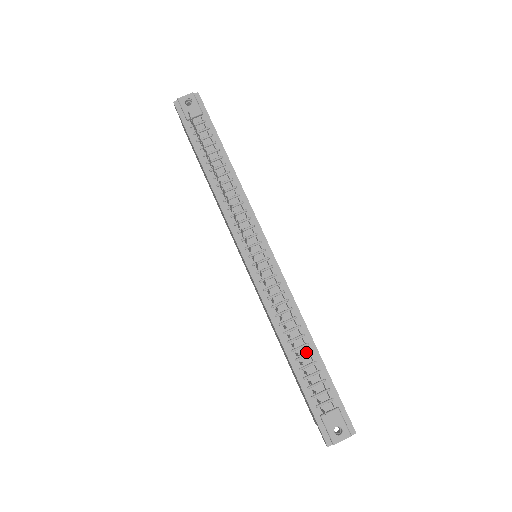
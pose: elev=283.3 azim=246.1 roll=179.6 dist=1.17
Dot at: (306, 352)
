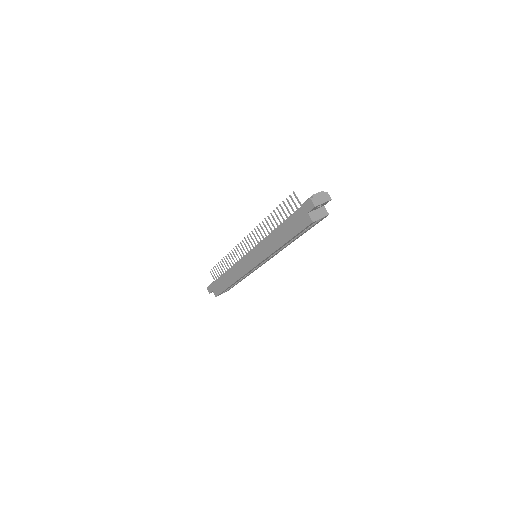
Dot at: occluded
